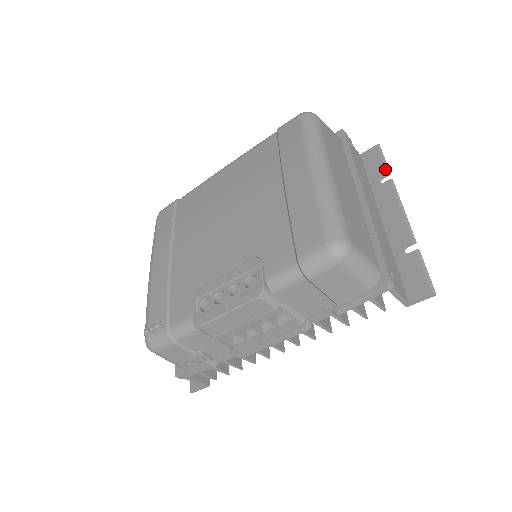
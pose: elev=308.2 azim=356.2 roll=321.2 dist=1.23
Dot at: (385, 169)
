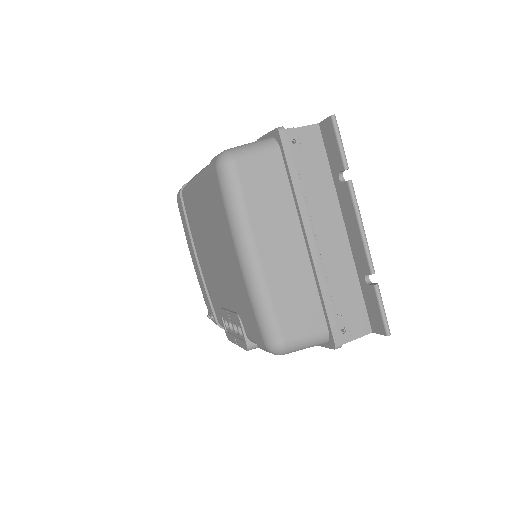
Dot at: (341, 163)
